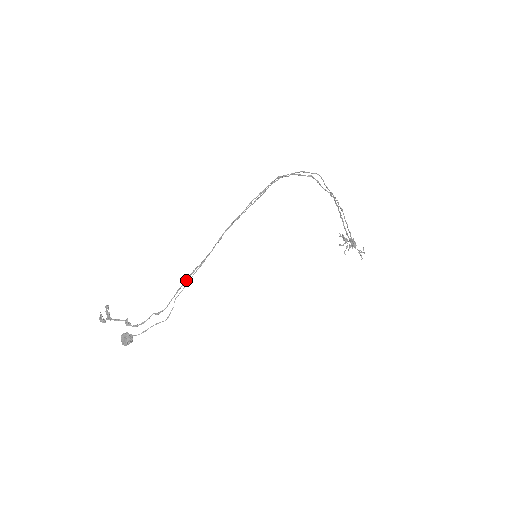
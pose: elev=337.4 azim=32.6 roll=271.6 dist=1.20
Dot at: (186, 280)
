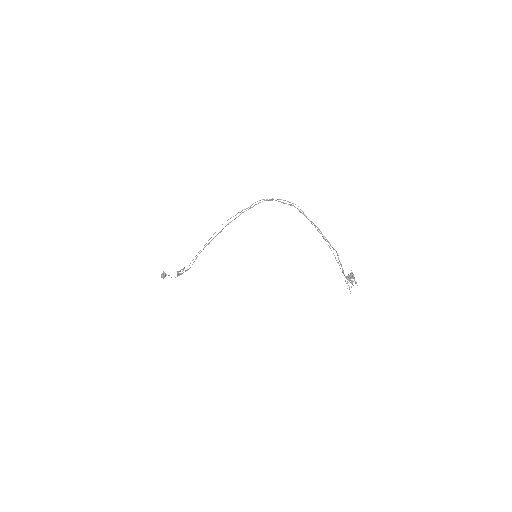
Dot at: occluded
